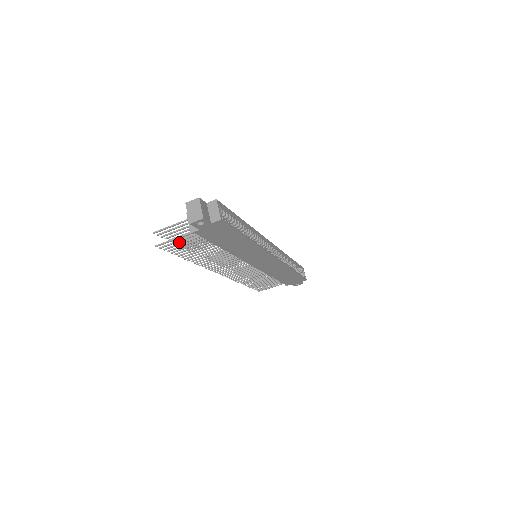
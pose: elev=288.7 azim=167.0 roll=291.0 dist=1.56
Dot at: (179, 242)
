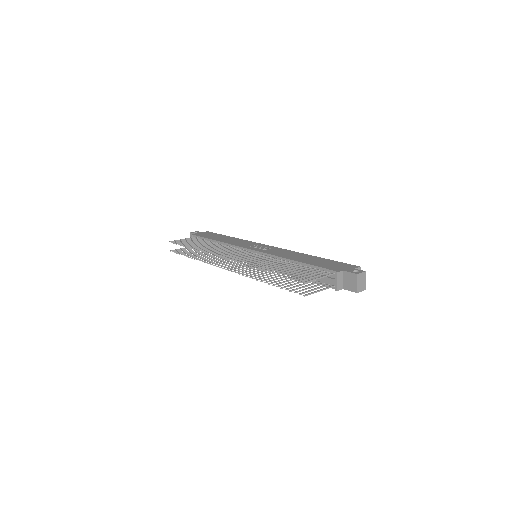
Dot at: (280, 273)
